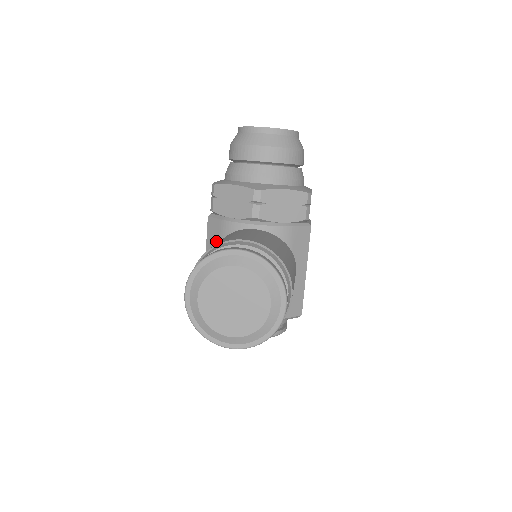
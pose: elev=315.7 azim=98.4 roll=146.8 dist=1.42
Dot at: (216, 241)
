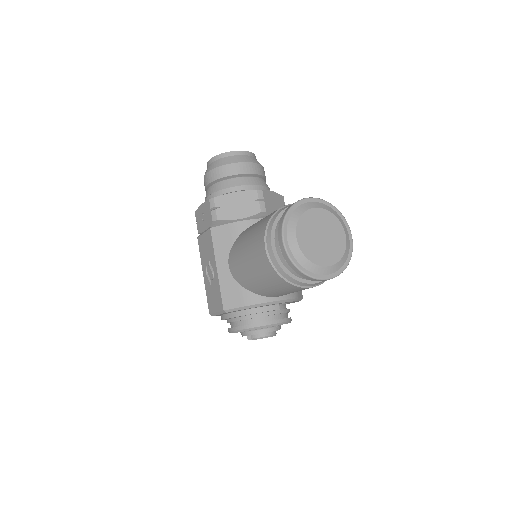
Dot at: (228, 244)
